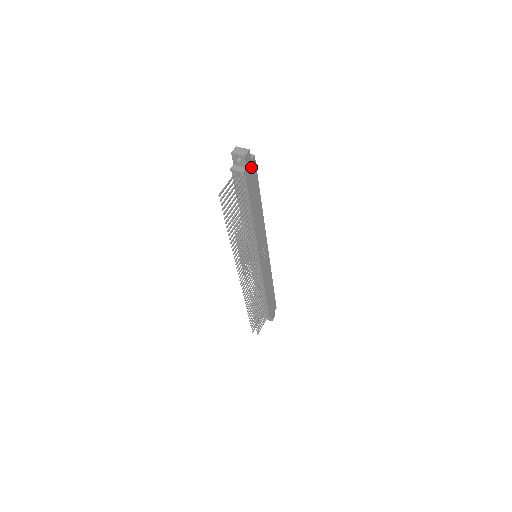
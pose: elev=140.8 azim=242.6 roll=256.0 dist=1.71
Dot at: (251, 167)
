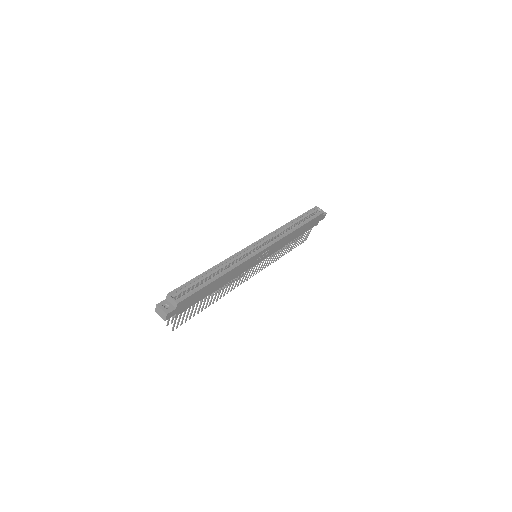
Dot at: (181, 306)
